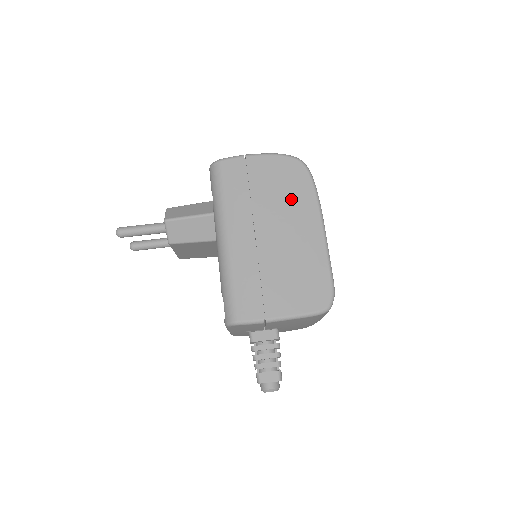
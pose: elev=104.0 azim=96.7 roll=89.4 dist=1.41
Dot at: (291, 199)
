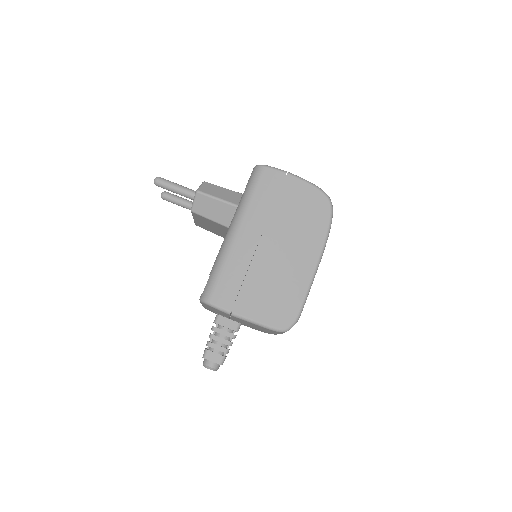
Dot at: (305, 228)
